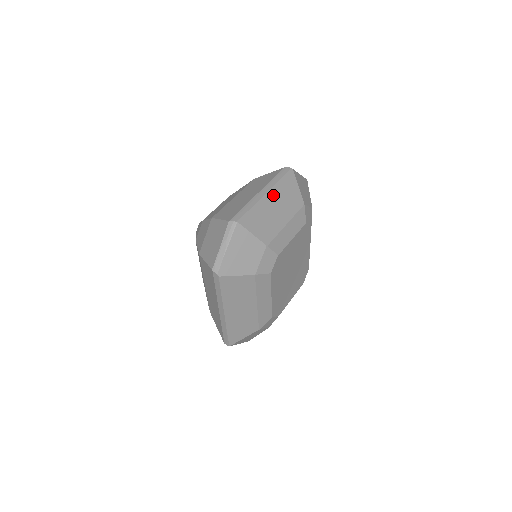
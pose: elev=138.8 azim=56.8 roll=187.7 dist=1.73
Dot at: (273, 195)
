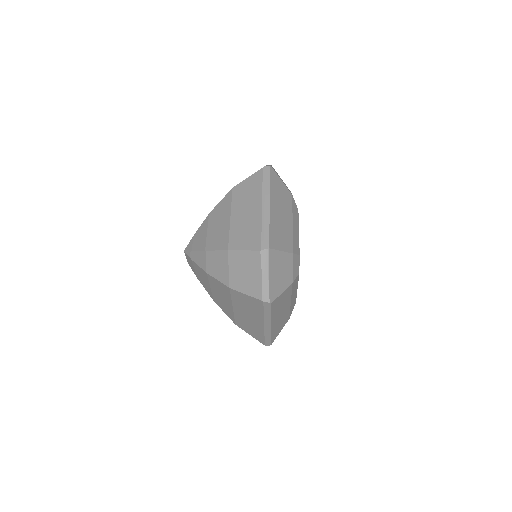
Dot at: (274, 203)
